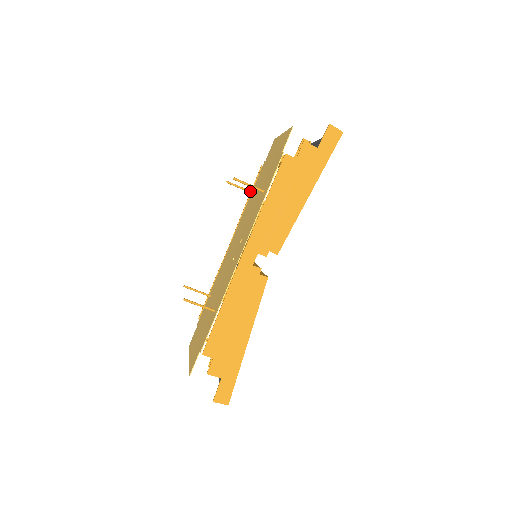
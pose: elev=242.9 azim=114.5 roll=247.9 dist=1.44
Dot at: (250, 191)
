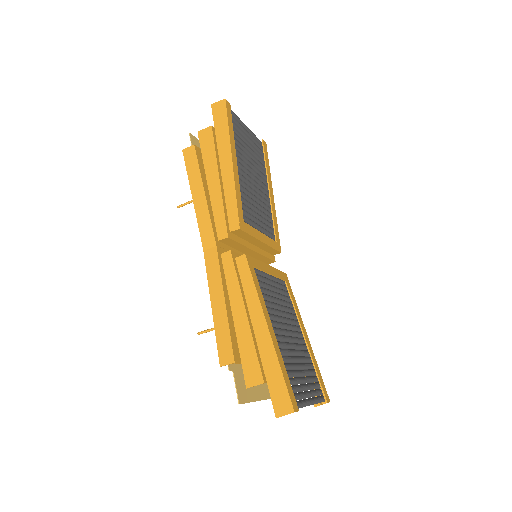
Dot at: occluded
